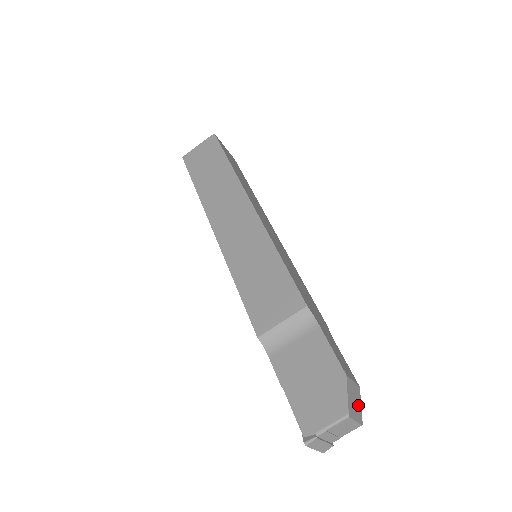
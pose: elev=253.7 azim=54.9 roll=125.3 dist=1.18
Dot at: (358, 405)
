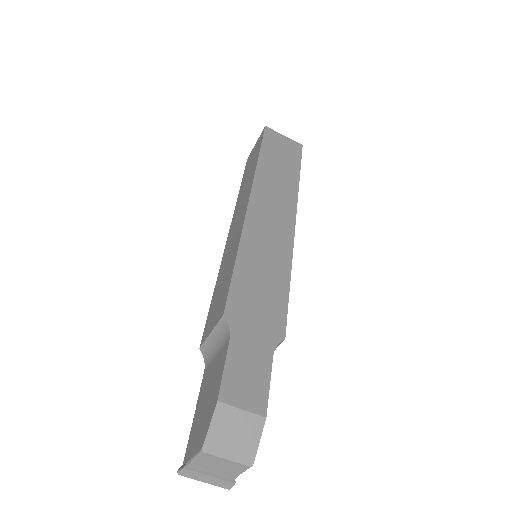
Dot at: (247, 440)
